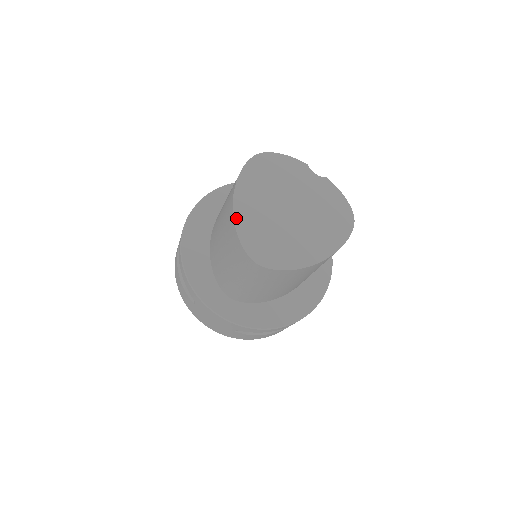
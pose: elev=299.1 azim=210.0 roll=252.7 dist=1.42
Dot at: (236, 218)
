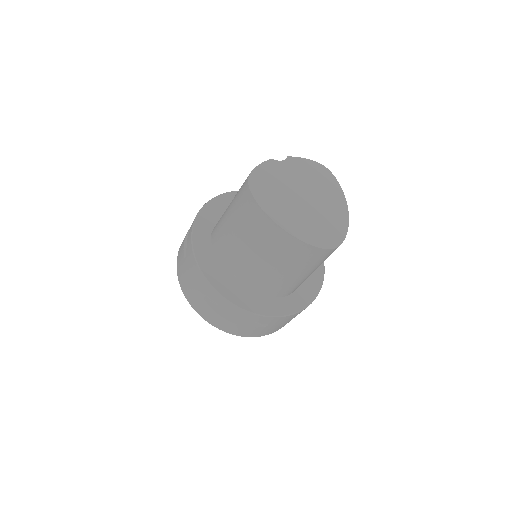
Dot at: (295, 235)
